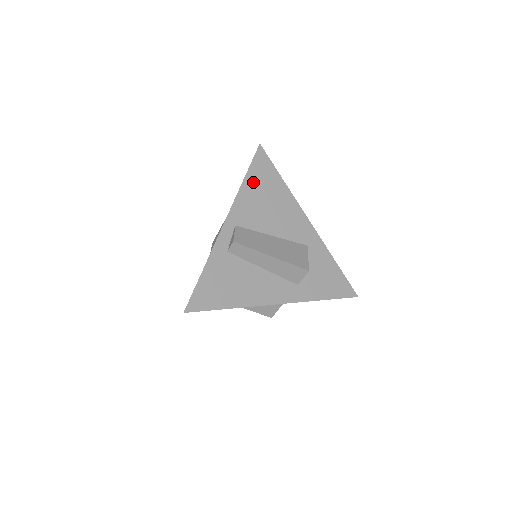
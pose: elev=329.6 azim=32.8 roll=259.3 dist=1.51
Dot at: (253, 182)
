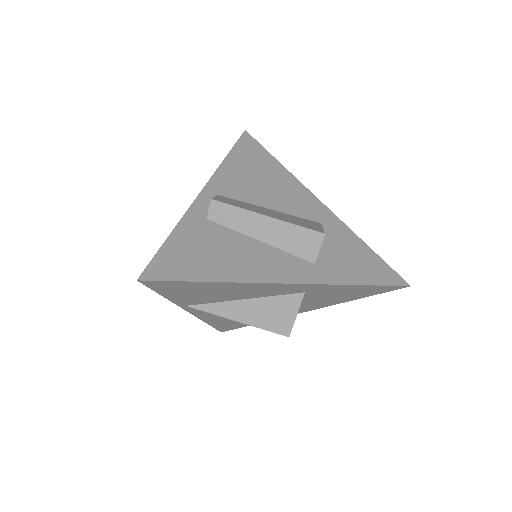
Dot at: (239, 159)
